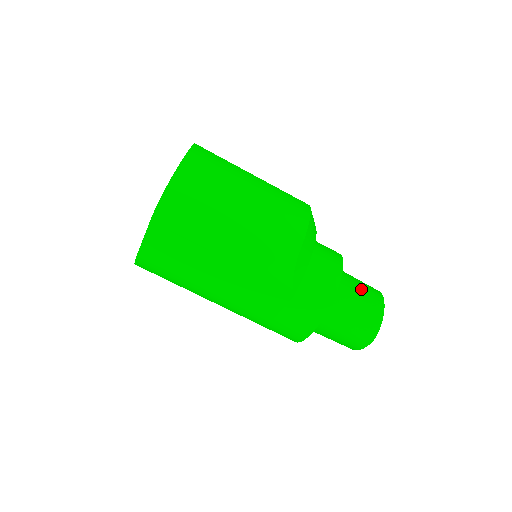
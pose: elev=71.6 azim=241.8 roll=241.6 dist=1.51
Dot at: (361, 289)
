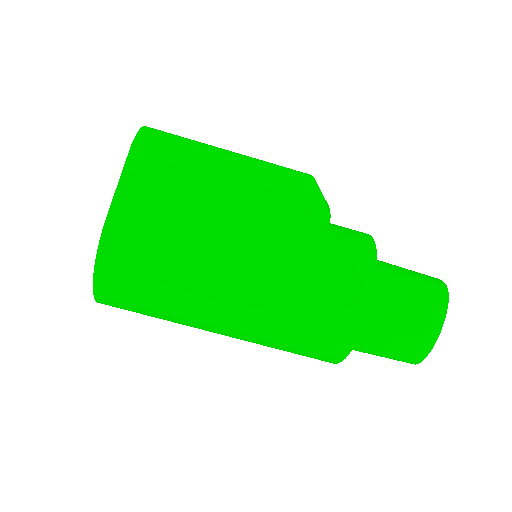
Dot at: occluded
